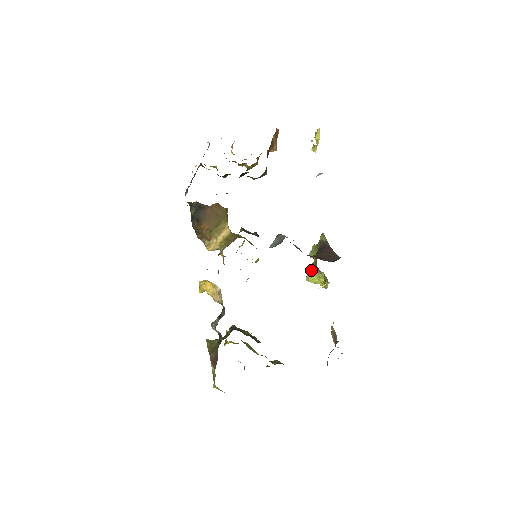
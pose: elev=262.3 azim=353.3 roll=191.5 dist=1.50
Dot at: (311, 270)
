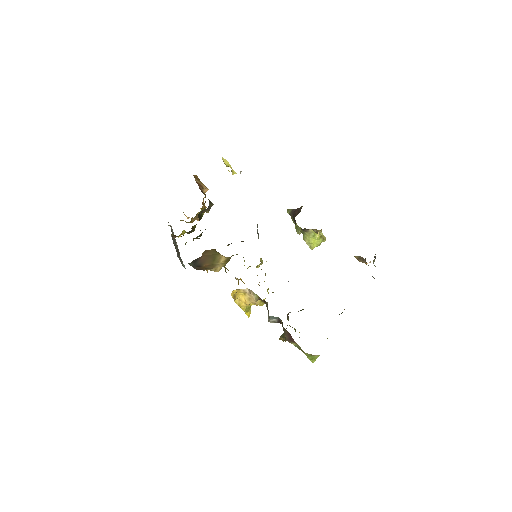
Dot at: (306, 239)
